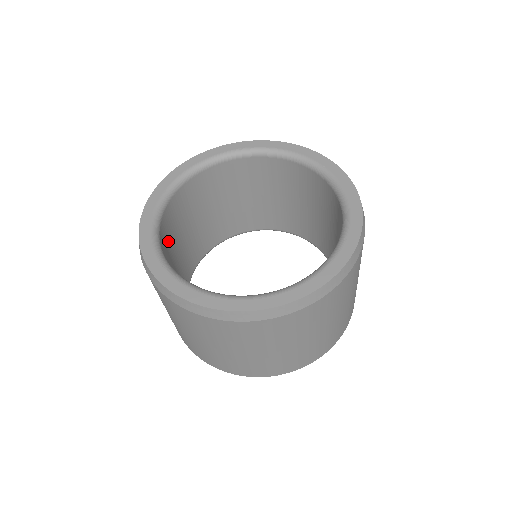
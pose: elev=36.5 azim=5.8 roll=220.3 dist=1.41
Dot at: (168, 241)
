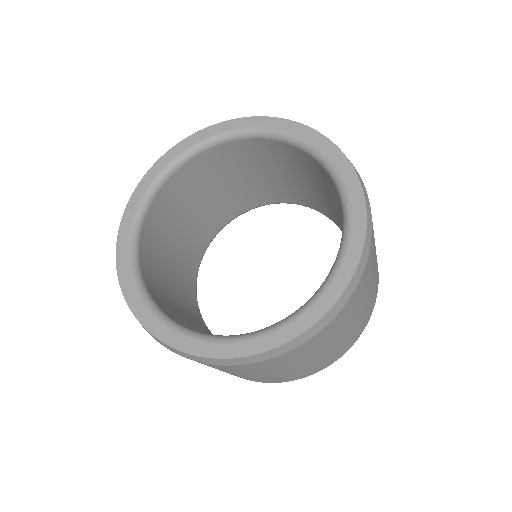
Dot at: (155, 265)
